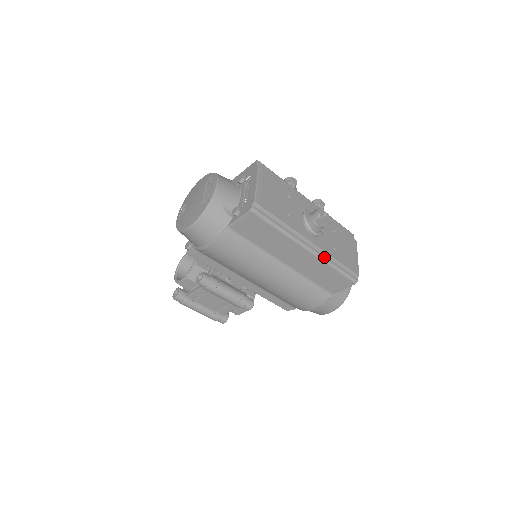
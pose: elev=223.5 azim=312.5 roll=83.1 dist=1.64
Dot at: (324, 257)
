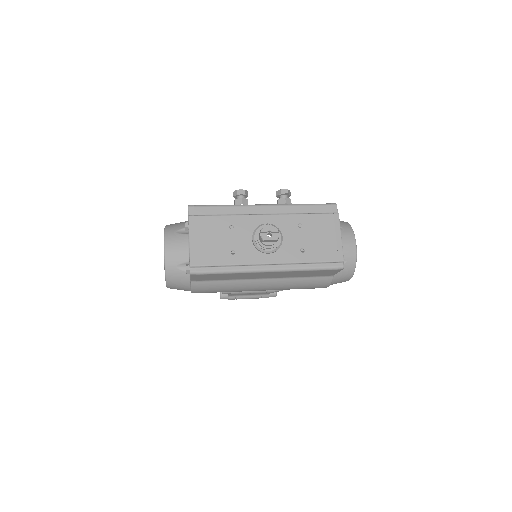
Dot at: (290, 268)
